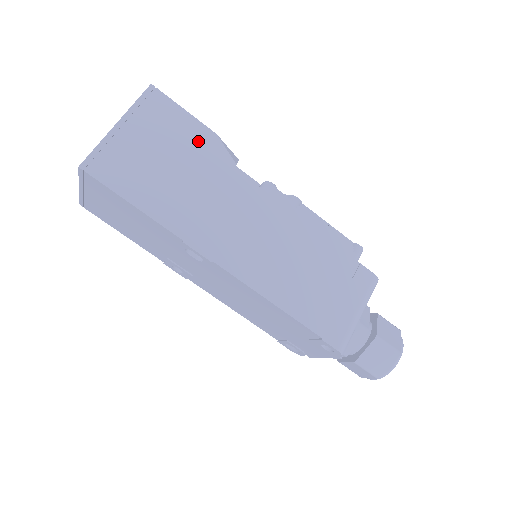
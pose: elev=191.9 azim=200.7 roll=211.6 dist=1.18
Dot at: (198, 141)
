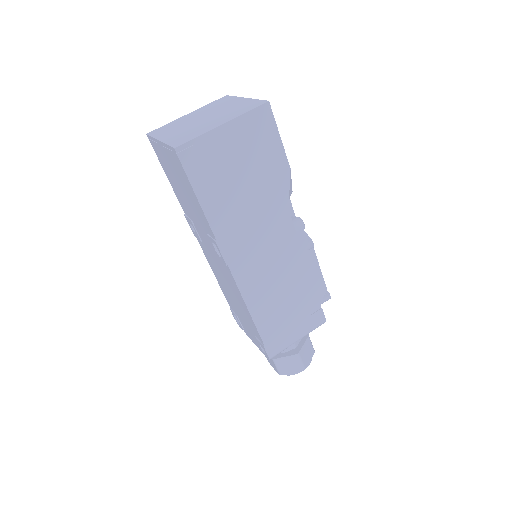
Dot at: (274, 168)
